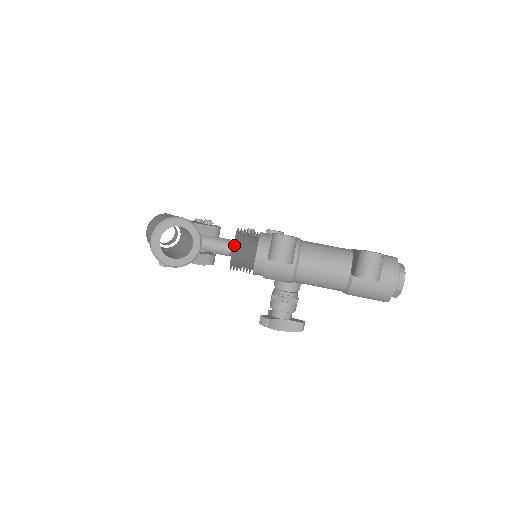
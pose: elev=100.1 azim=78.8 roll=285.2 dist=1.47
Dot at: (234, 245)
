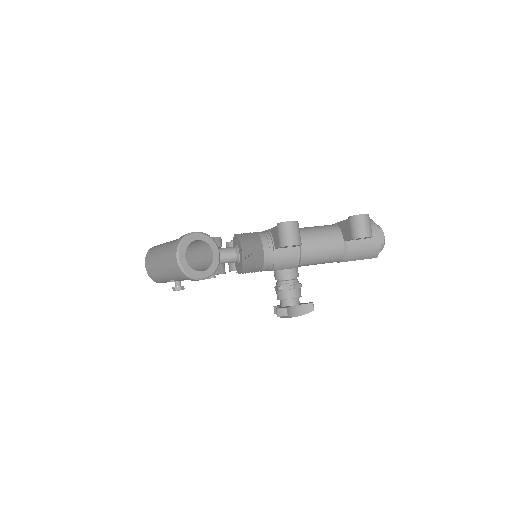
Dot at: (241, 248)
